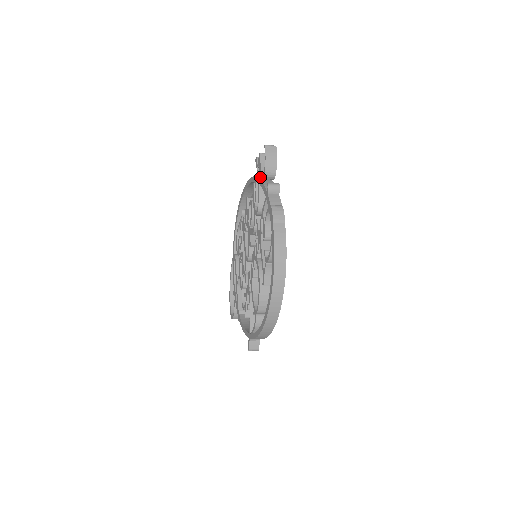
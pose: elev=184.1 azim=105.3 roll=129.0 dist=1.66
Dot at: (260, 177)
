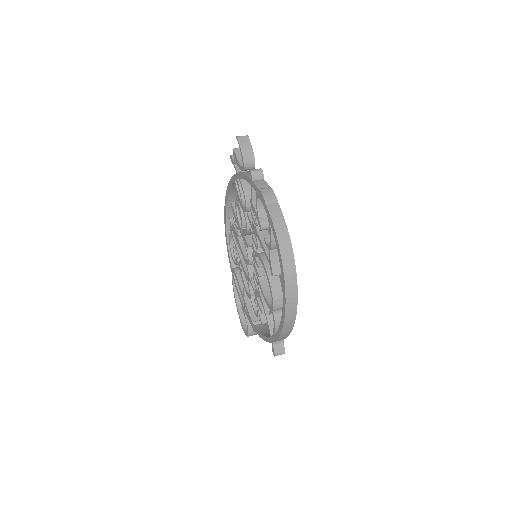
Dot at: (240, 172)
